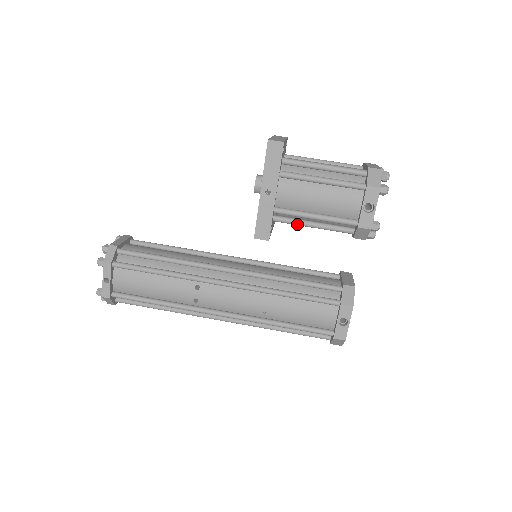
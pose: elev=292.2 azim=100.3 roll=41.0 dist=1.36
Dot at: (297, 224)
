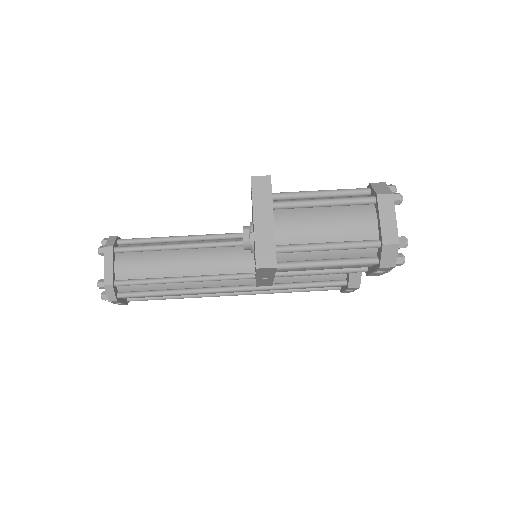
Dot at: occluded
